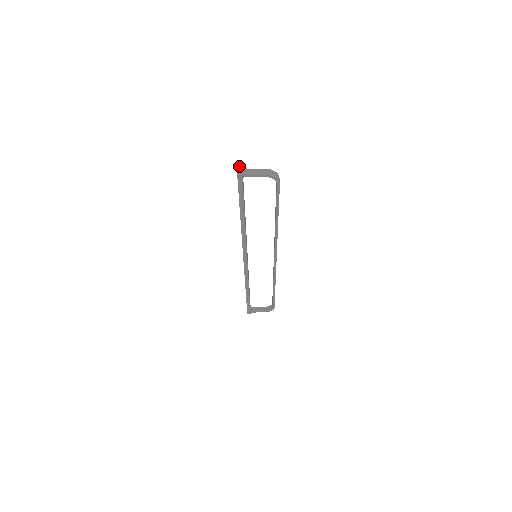
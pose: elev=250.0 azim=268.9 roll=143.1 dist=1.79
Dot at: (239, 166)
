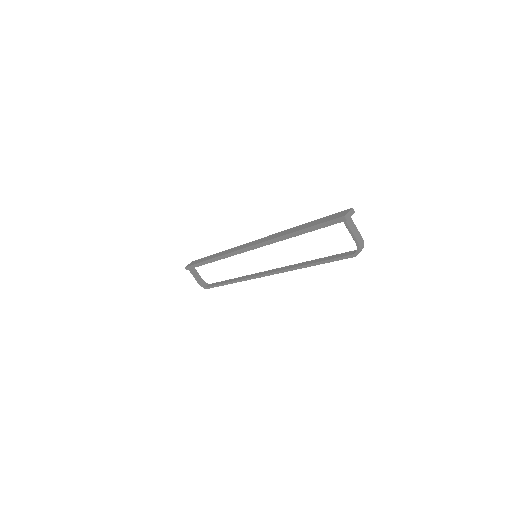
Dot at: (352, 211)
